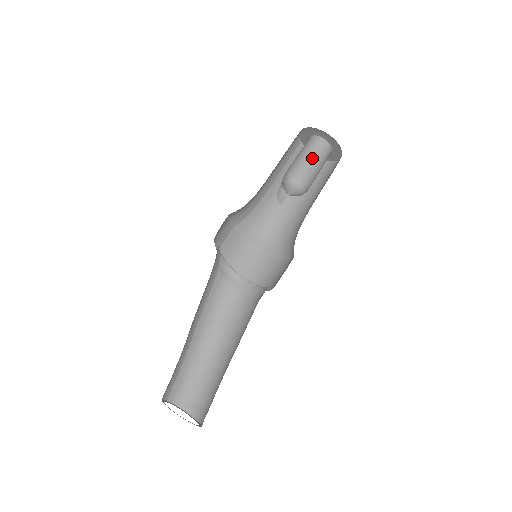
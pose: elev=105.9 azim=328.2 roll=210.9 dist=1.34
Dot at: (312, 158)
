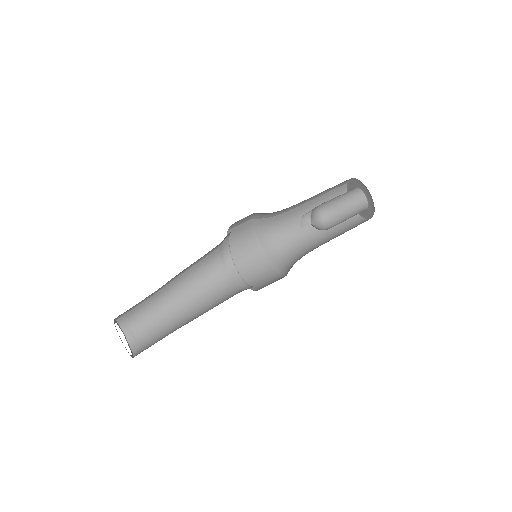
Dot at: (348, 209)
